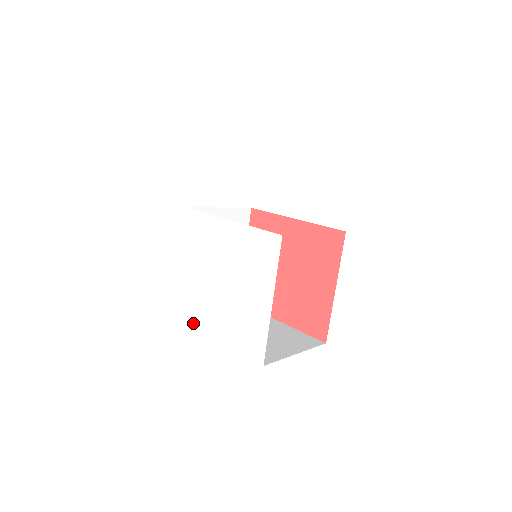
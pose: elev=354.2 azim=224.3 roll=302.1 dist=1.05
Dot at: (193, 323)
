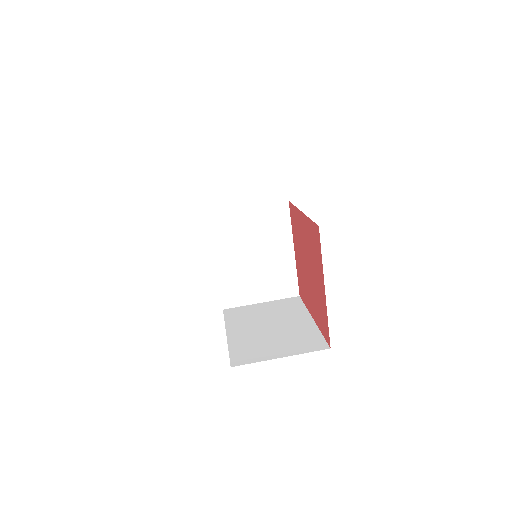
Dot at: (224, 318)
